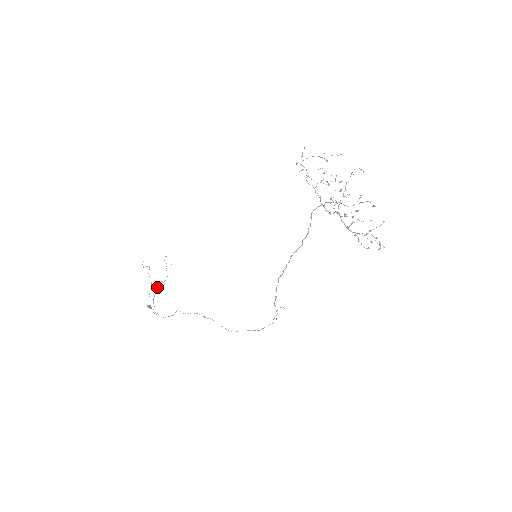
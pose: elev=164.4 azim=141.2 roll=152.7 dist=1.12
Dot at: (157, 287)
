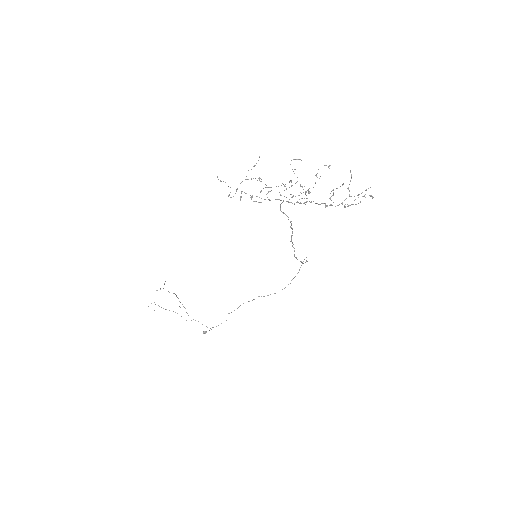
Dot at: occluded
